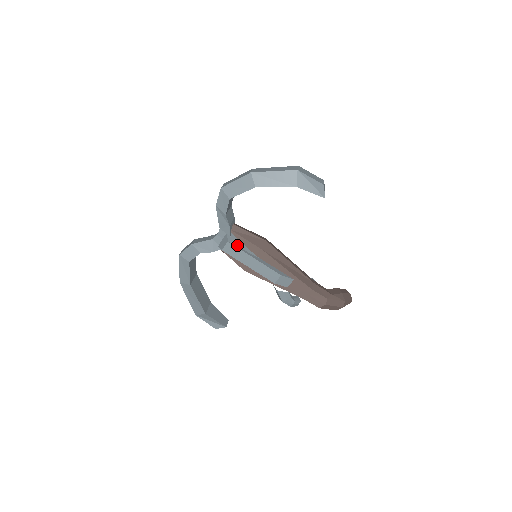
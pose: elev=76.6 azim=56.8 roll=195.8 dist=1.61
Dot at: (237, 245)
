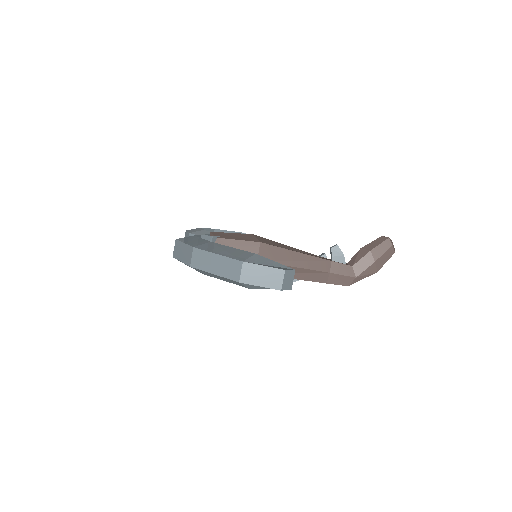
Dot at: occluded
